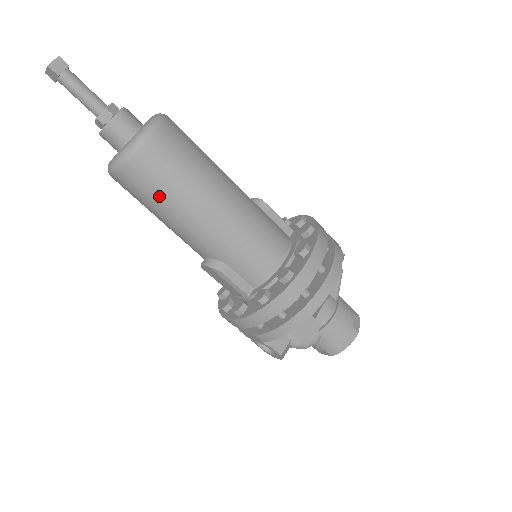
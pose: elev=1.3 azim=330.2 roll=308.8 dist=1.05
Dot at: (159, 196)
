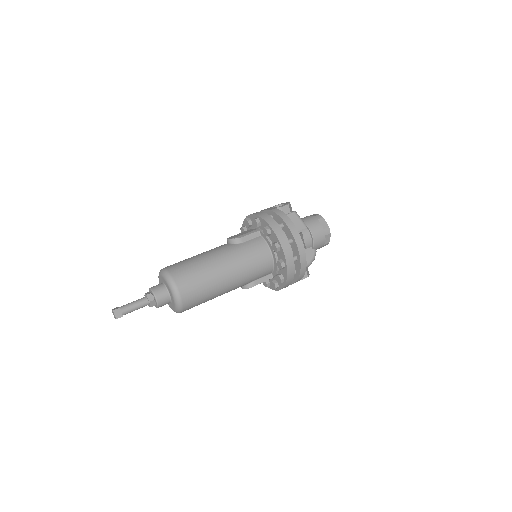
Dot at: (205, 301)
